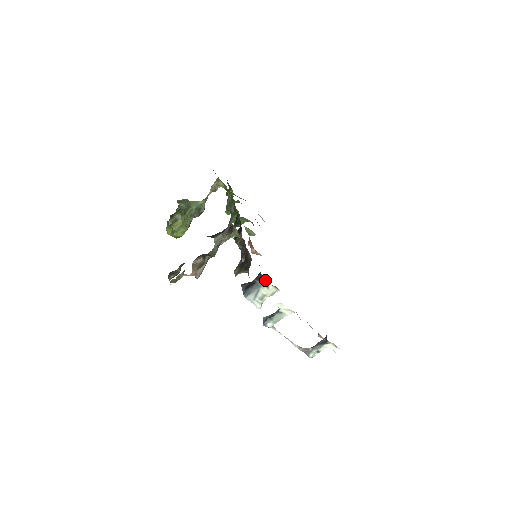
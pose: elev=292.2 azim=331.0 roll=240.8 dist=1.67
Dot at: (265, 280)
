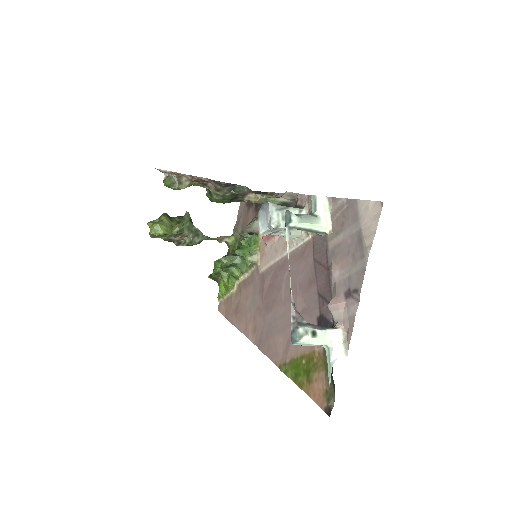
Dot at: (299, 208)
